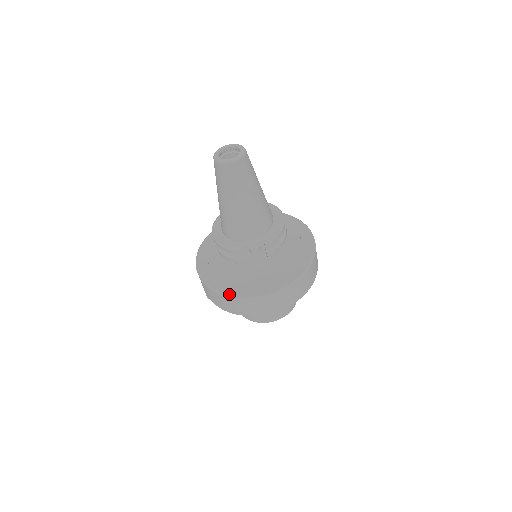
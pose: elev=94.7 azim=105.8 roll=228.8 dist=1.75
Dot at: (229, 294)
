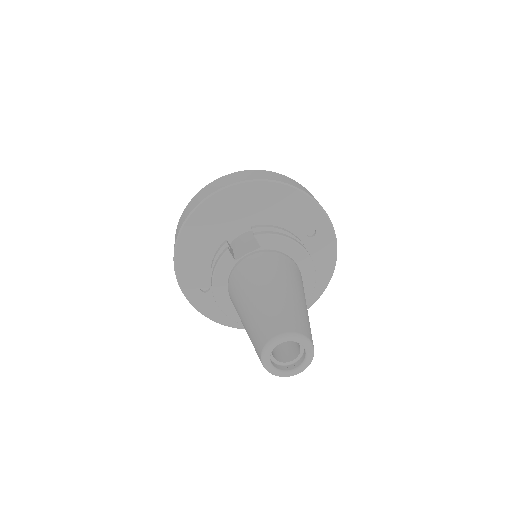
Dot at: occluded
